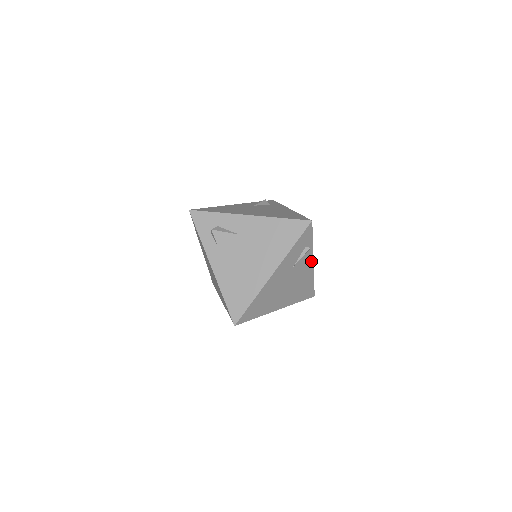
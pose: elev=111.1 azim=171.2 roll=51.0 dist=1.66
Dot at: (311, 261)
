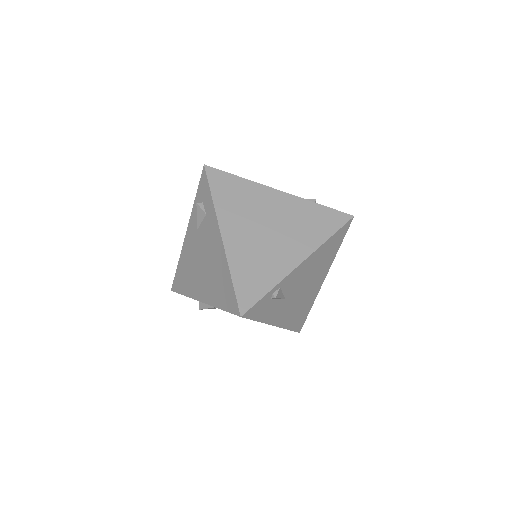
Dot at: (297, 268)
